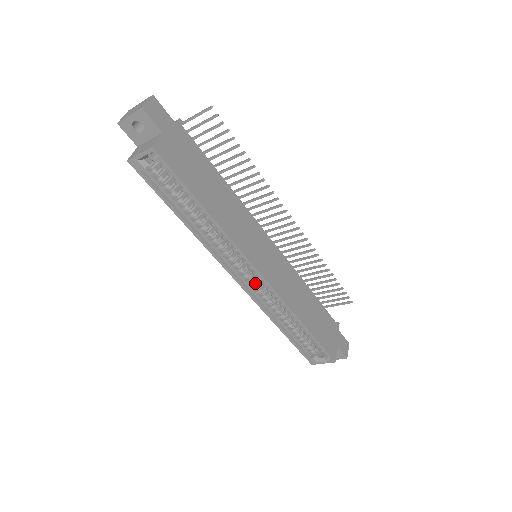
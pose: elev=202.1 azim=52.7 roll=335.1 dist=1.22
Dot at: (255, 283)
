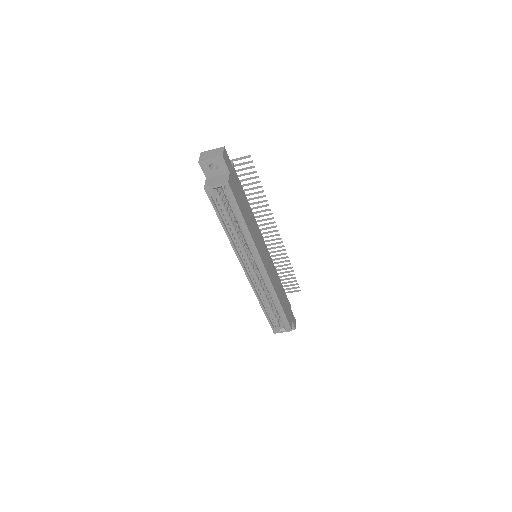
Dot at: (256, 275)
